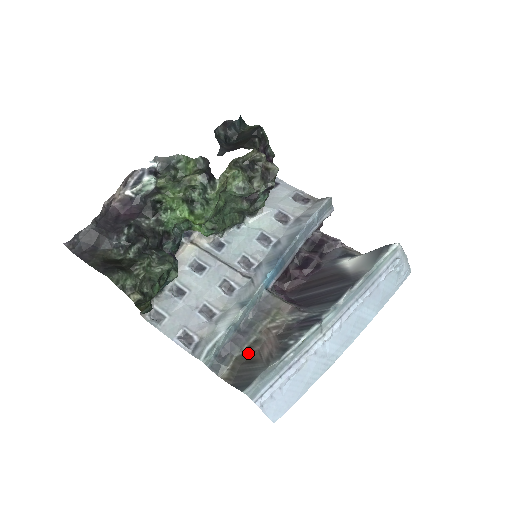
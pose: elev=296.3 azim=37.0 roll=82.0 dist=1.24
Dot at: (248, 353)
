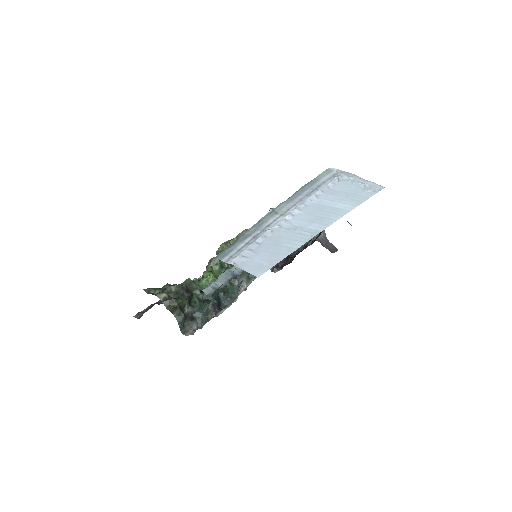
Dot at: occluded
